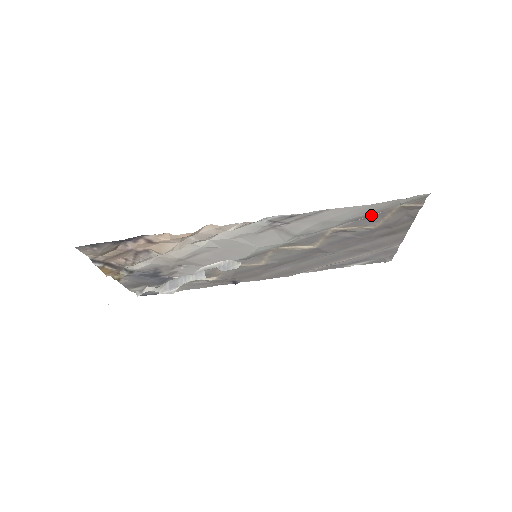
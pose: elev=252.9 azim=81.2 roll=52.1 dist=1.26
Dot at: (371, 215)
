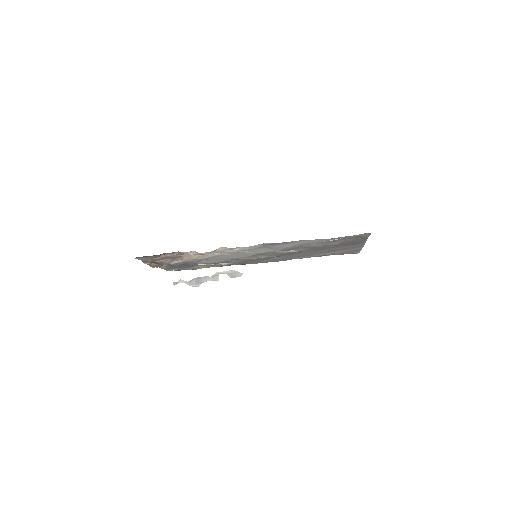
Dot at: occluded
